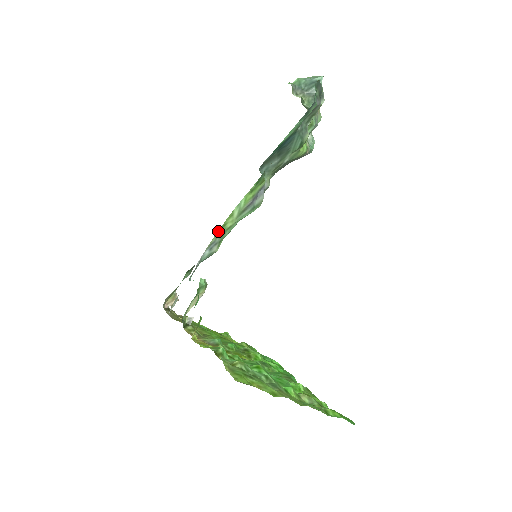
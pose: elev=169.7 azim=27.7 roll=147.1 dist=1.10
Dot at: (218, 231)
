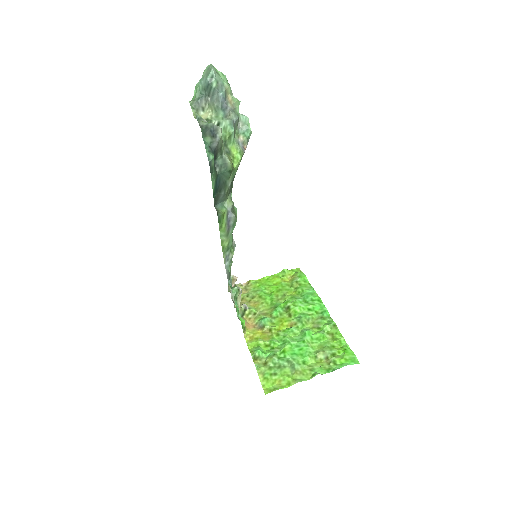
Dot at: (223, 252)
